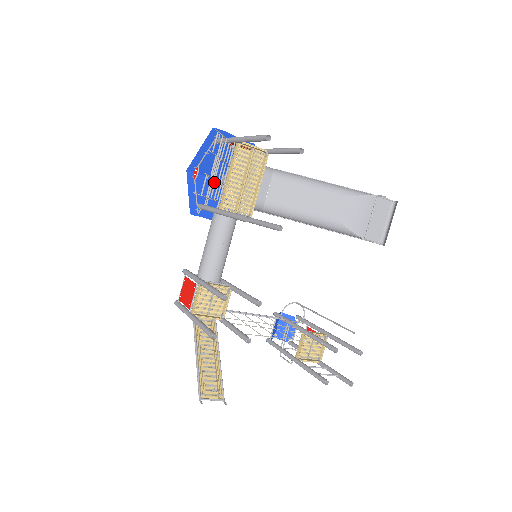
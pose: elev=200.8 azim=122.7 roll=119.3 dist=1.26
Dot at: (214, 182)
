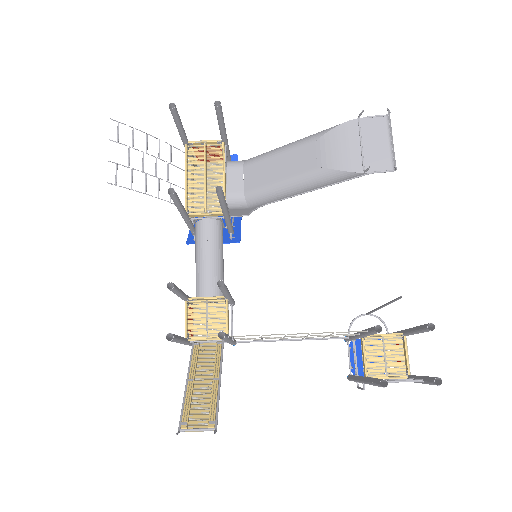
Dot at: (145, 177)
